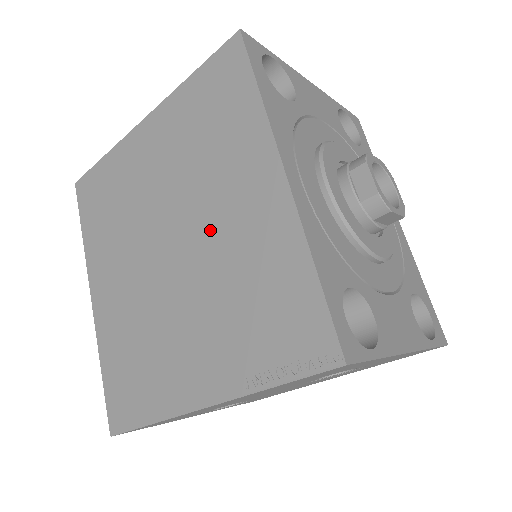
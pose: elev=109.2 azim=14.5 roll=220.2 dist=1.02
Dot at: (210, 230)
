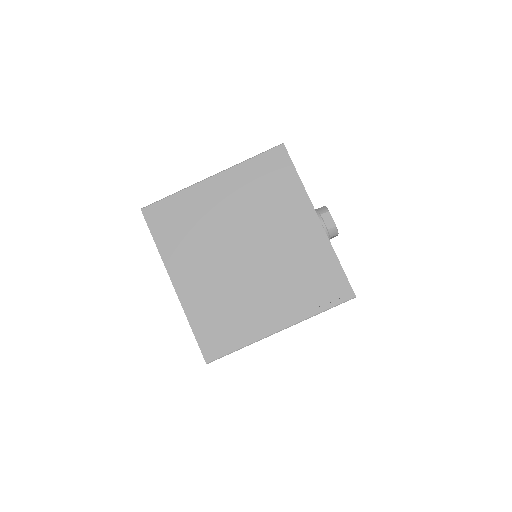
Dot at: (275, 243)
